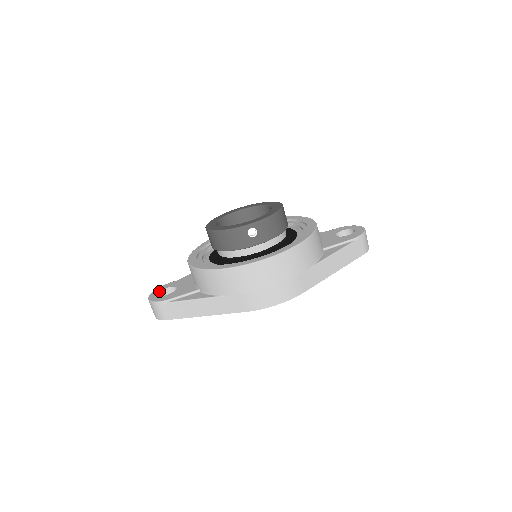
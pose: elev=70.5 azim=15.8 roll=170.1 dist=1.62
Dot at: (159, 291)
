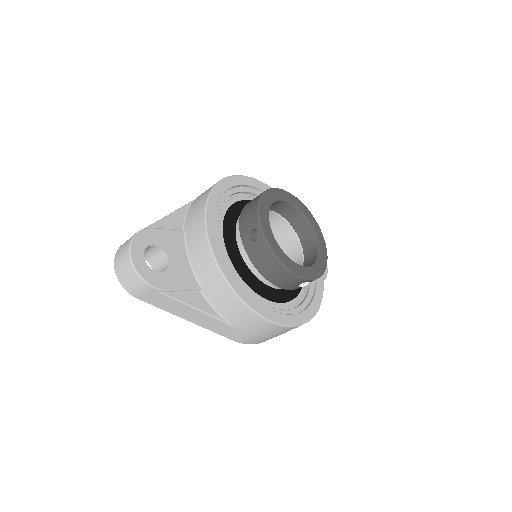
Dot at: (144, 249)
